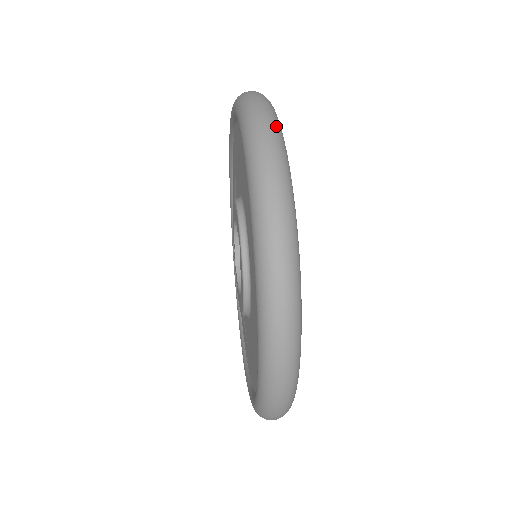
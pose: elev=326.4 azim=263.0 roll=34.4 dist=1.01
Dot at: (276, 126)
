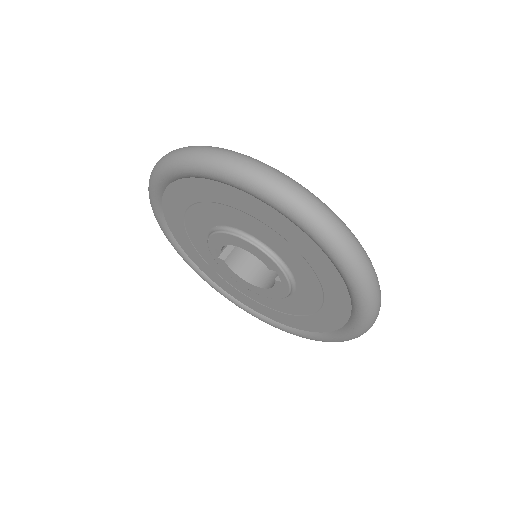
Dot at: (355, 237)
